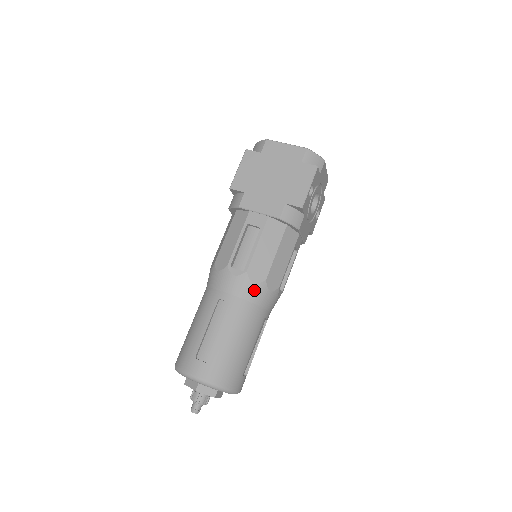
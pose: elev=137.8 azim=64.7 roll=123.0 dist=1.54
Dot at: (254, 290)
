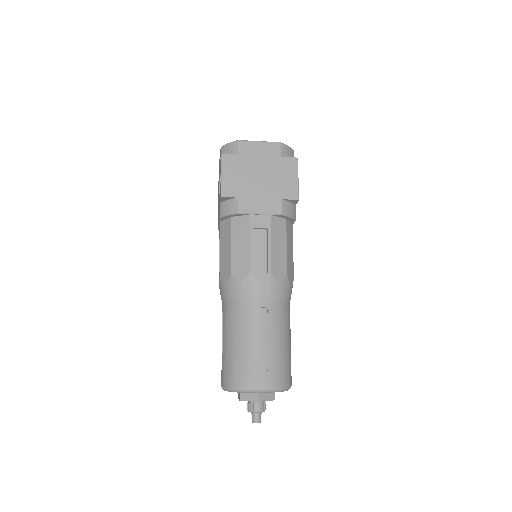
Dot at: (281, 288)
